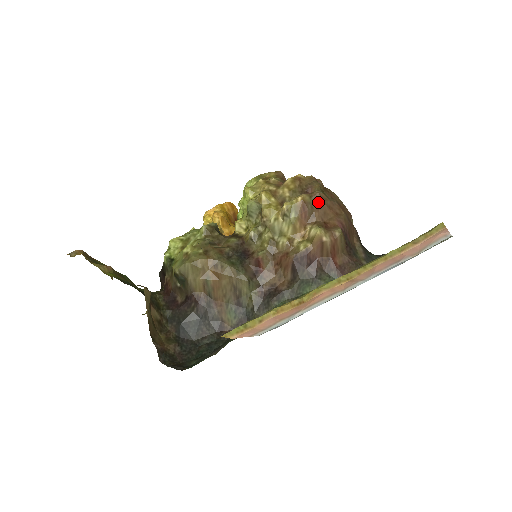
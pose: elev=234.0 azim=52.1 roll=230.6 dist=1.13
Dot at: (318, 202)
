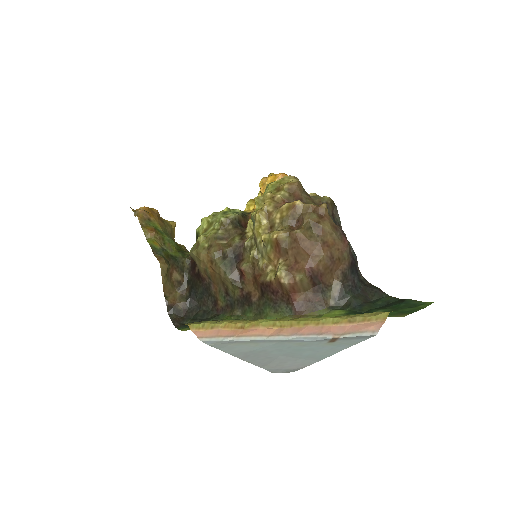
Dot at: (294, 242)
